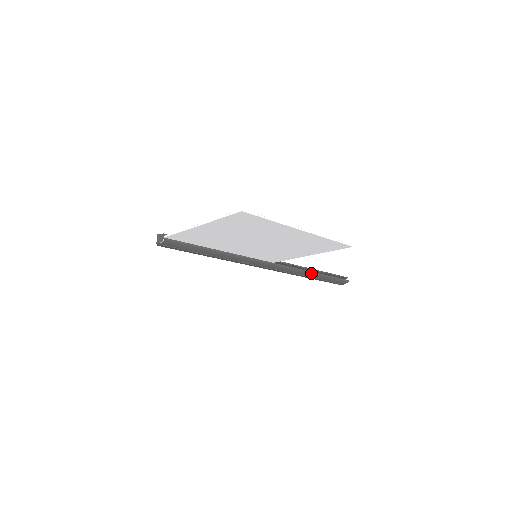
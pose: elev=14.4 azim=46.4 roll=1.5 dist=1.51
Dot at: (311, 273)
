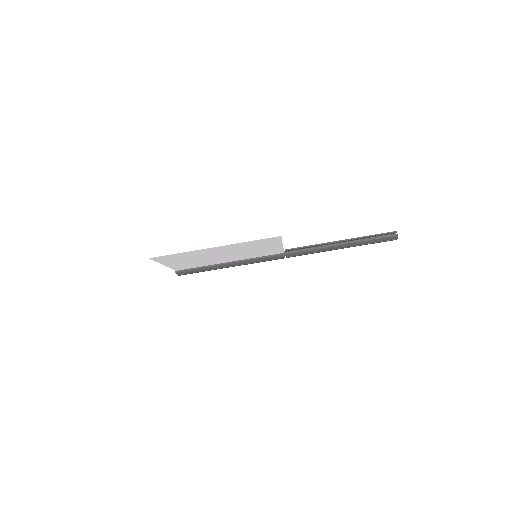
Dot at: (336, 246)
